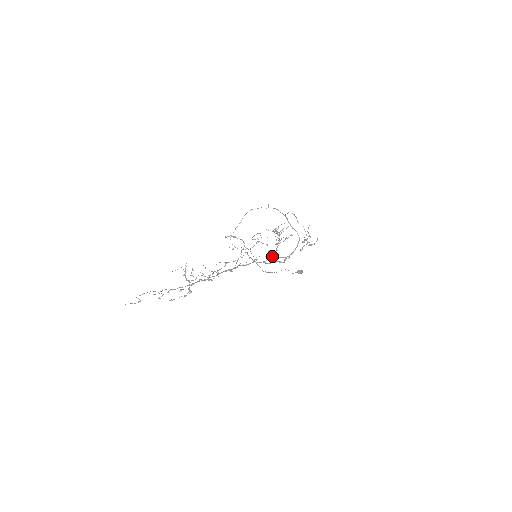
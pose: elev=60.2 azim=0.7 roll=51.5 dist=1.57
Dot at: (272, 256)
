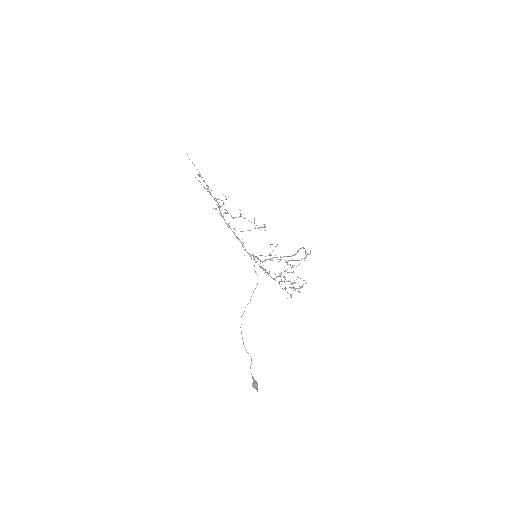
Dot at: occluded
